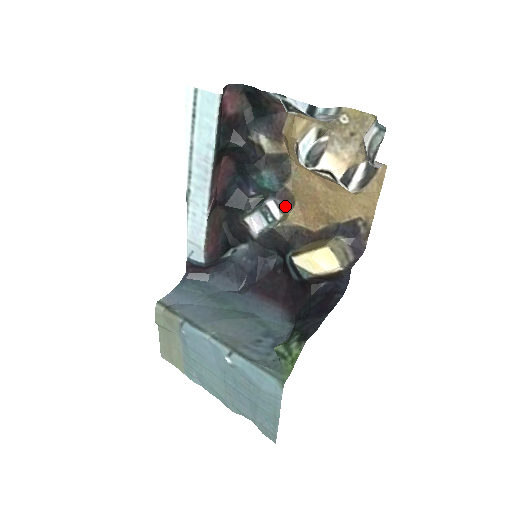
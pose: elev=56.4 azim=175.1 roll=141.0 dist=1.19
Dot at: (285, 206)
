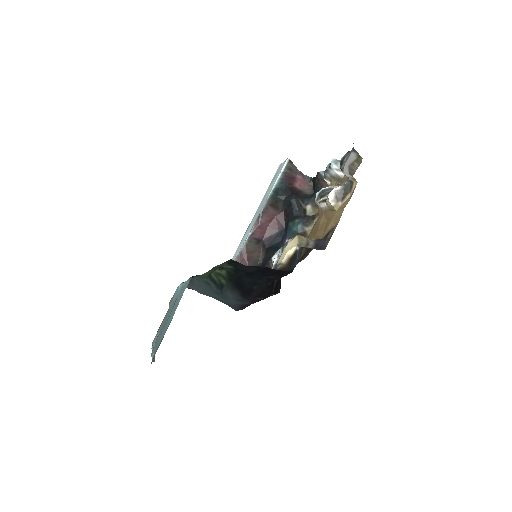
Dot at: occluded
